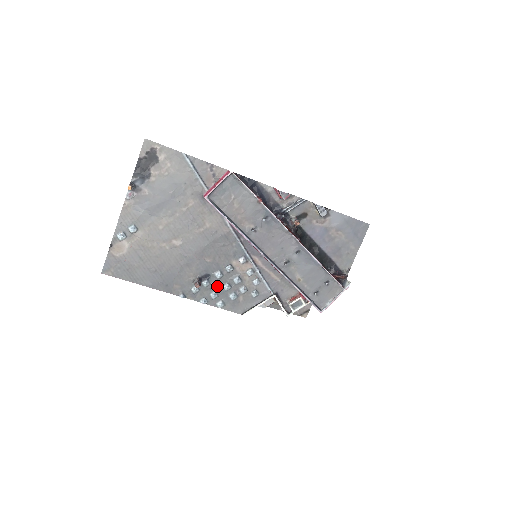
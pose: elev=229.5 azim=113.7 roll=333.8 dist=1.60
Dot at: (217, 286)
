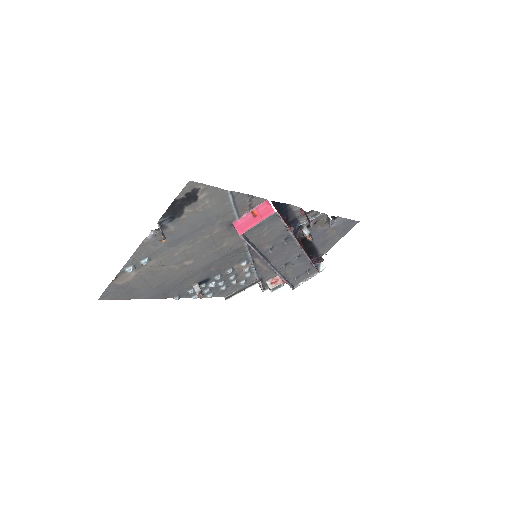
Dot at: (214, 286)
